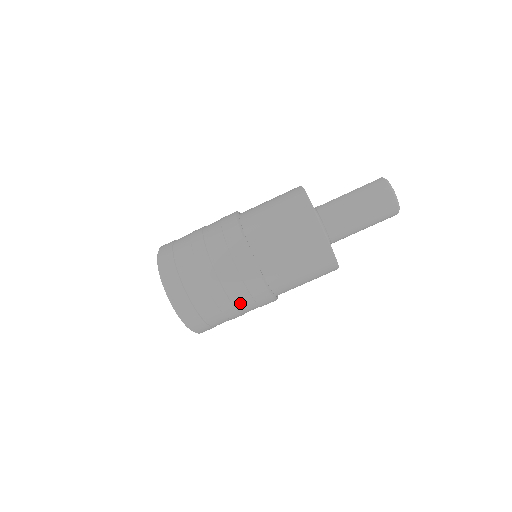
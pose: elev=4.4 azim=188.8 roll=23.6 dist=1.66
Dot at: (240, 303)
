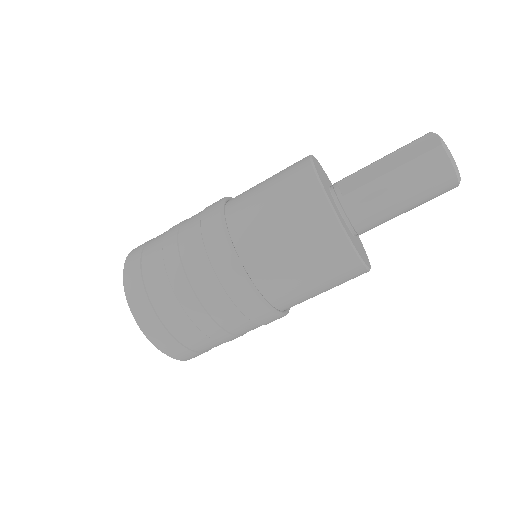
Dot at: occluded
